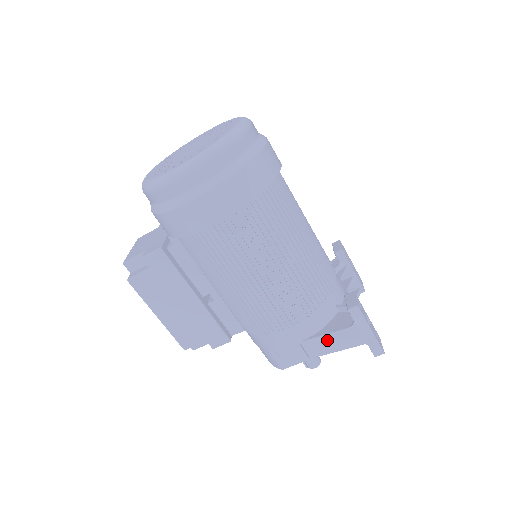
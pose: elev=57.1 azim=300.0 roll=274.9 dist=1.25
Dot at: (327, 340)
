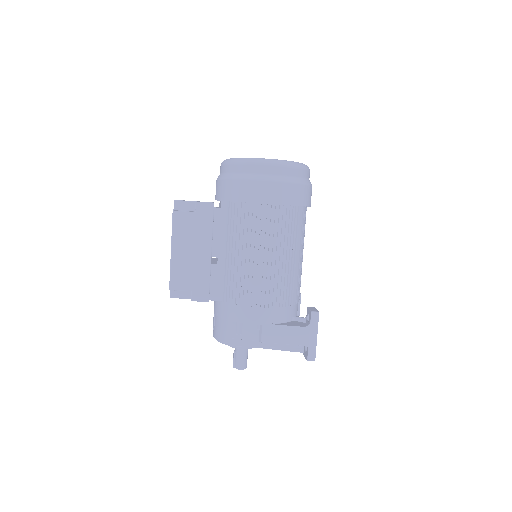
Dot at: (283, 331)
